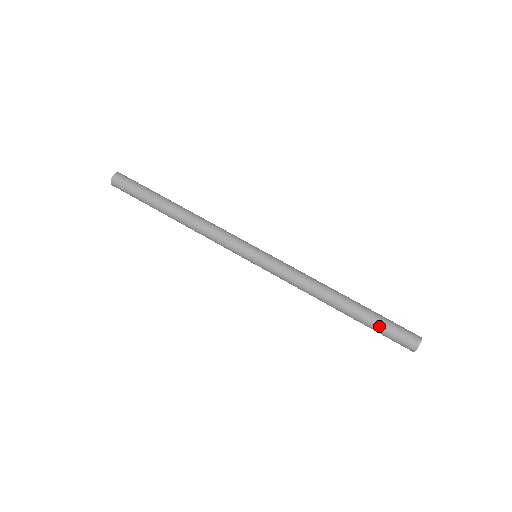
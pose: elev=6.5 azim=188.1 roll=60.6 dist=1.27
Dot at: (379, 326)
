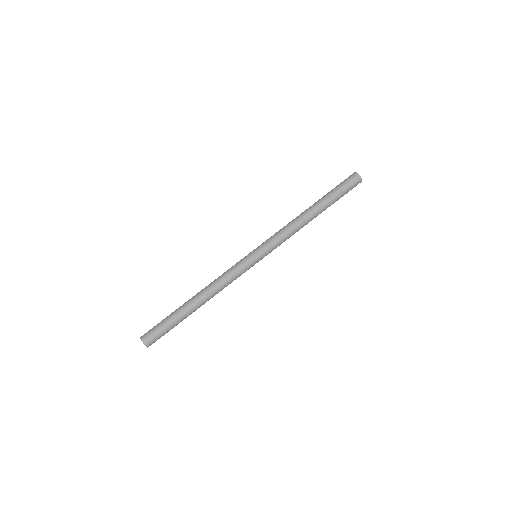
Dot at: (335, 190)
